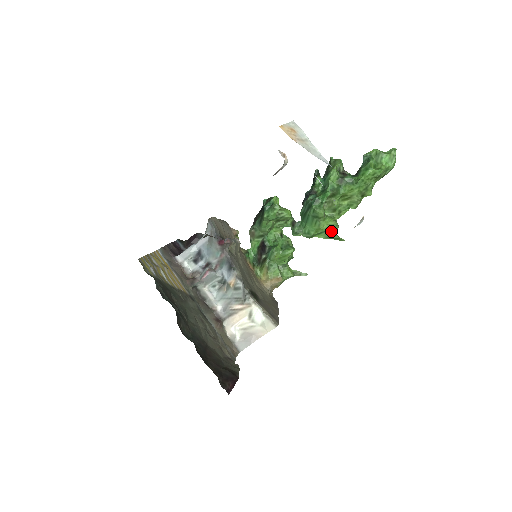
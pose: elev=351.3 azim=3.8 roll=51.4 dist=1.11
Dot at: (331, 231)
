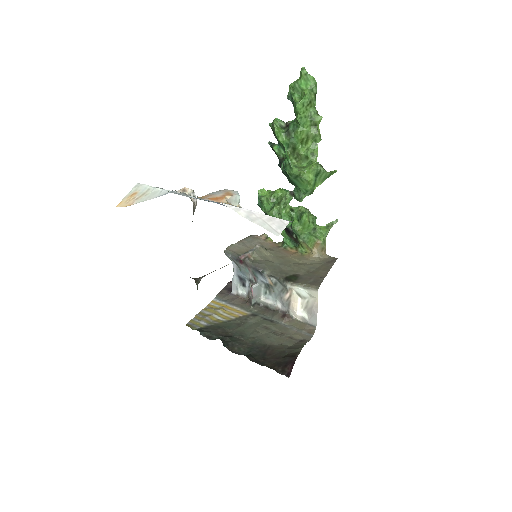
Dot at: (319, 174)
